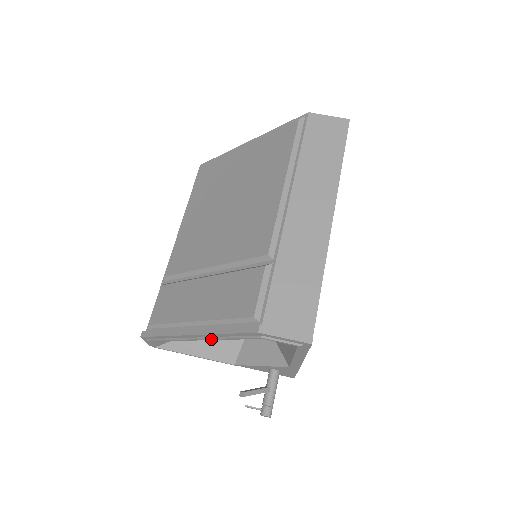
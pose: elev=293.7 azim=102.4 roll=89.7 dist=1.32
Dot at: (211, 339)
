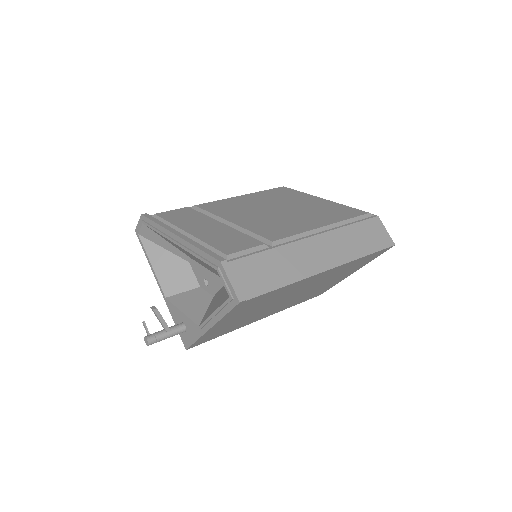
Dot at: (185, 248)
